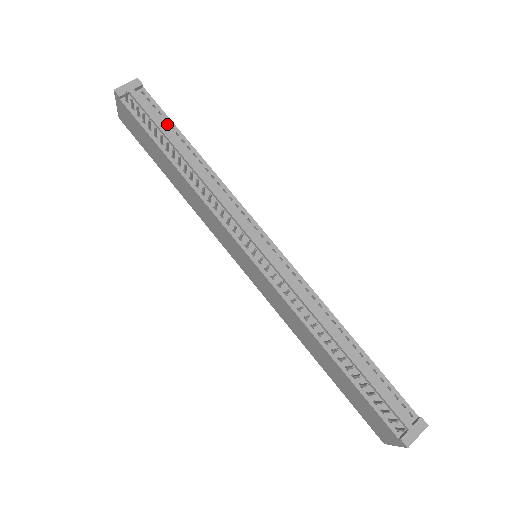
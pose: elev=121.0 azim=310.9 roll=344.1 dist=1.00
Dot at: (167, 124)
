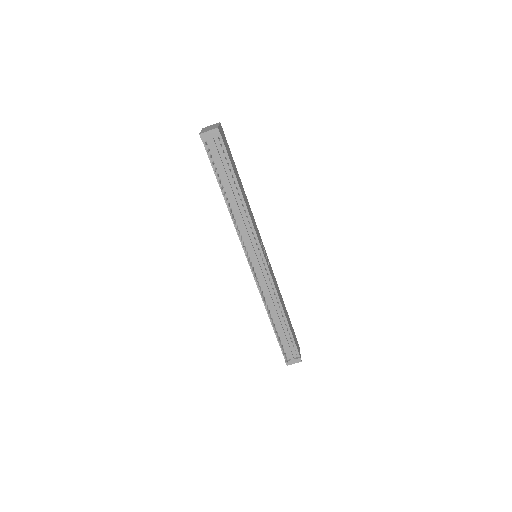
Dot at: (228, 167)
